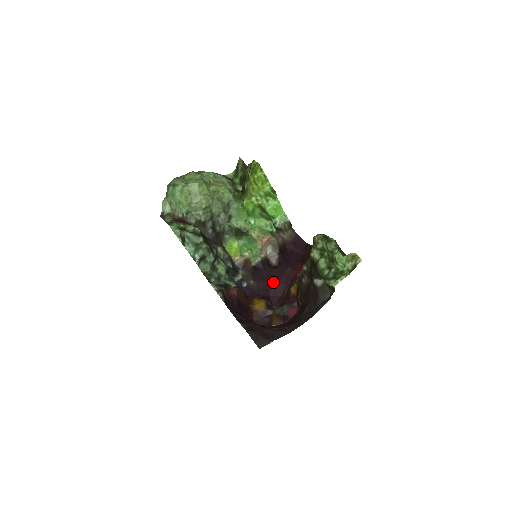
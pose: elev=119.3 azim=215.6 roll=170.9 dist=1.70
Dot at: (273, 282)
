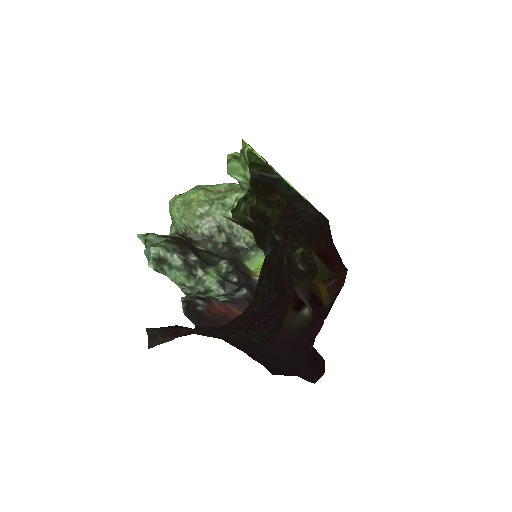
Dot at: occluded
